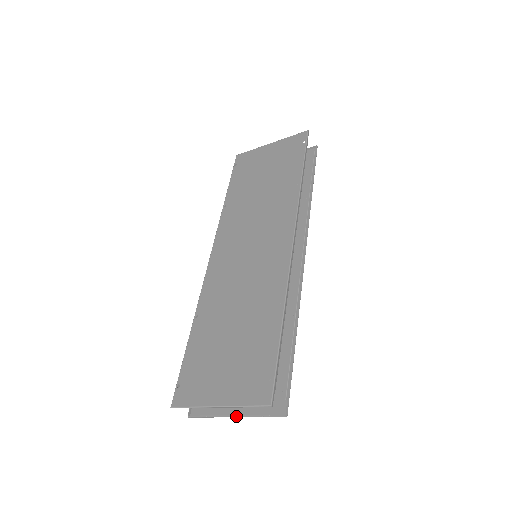
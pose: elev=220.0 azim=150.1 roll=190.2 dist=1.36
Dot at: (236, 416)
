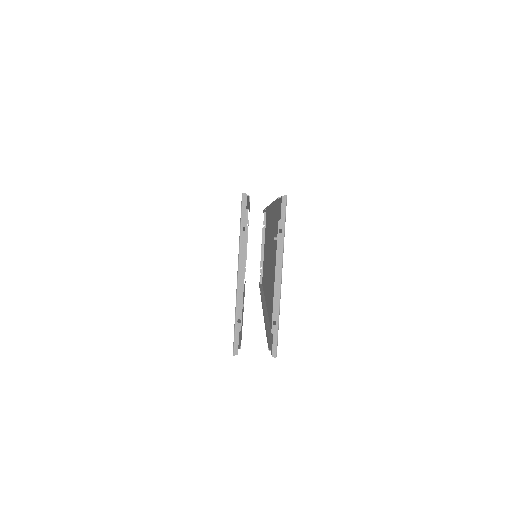
Dot at: (278, 273)
